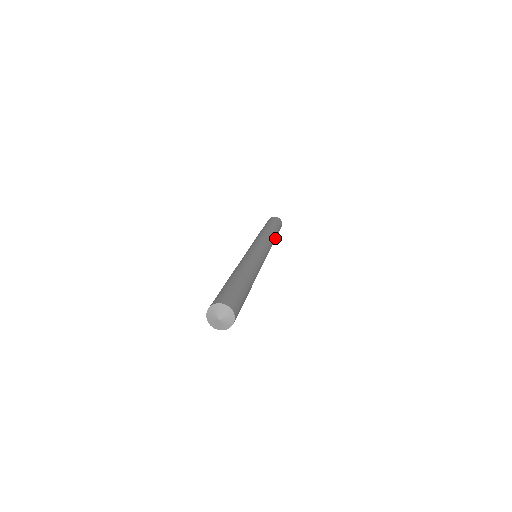
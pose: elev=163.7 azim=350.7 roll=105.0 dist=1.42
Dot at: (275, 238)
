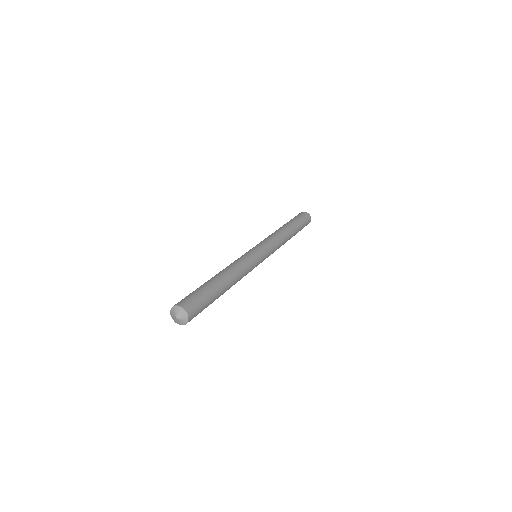
Dot at: (291, 235)
